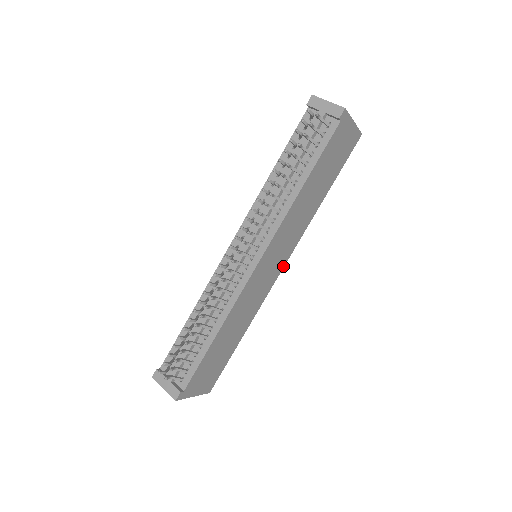
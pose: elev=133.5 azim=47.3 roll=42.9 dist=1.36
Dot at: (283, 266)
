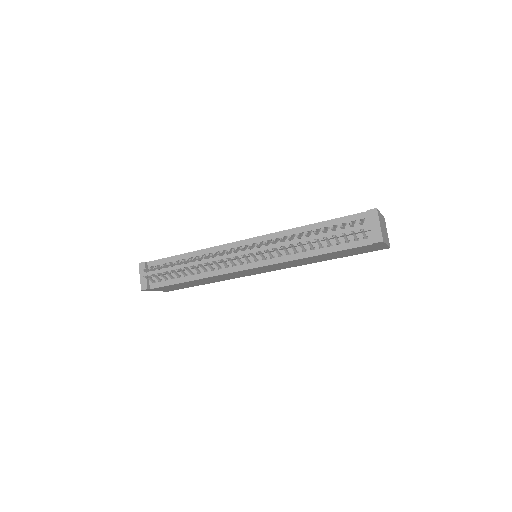
Dot at: (269, 271)
